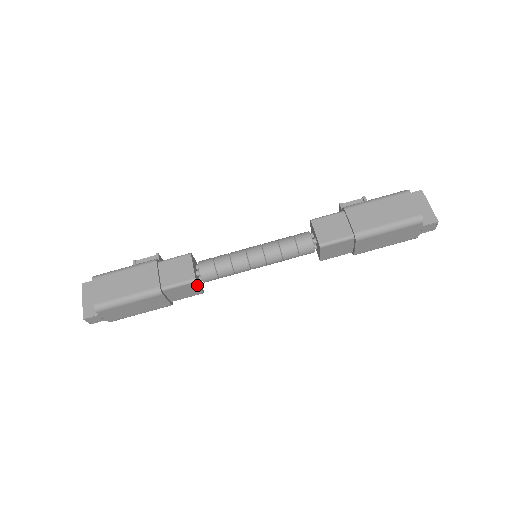
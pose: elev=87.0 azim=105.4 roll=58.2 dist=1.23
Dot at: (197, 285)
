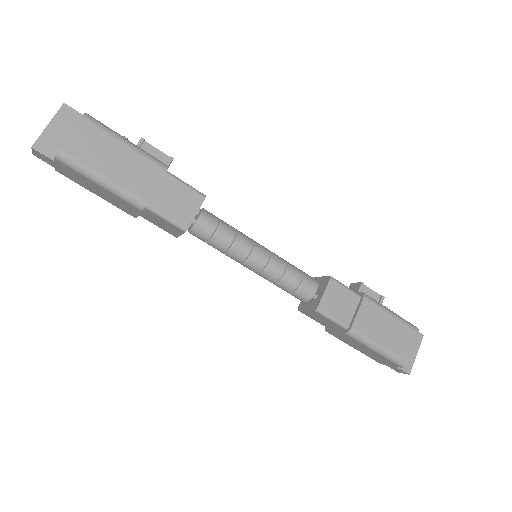
Dot at: (182, 232)
